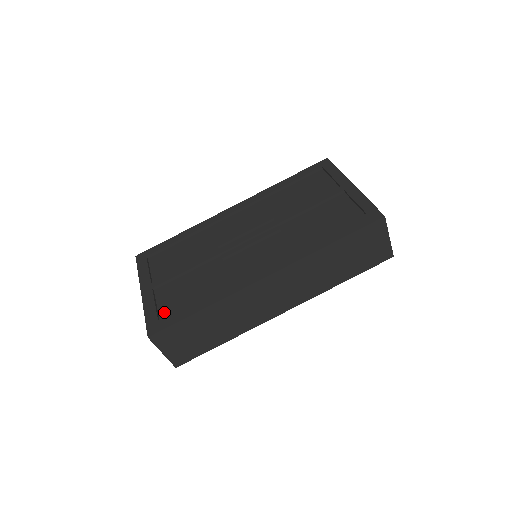
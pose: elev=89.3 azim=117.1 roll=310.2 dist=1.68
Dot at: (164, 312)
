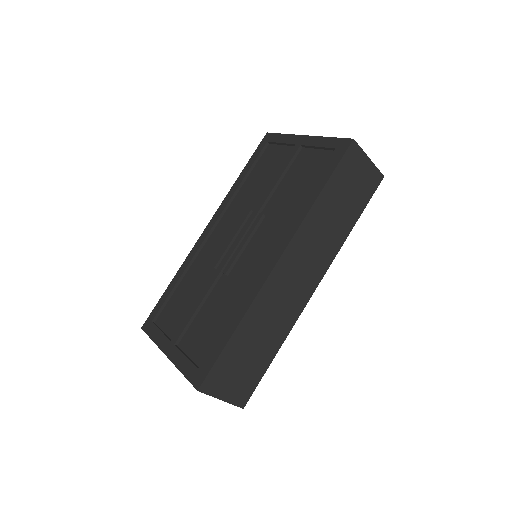
Dot at: (199, 358)
